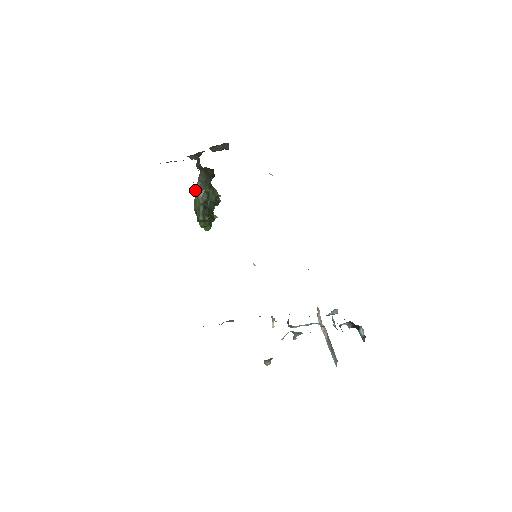
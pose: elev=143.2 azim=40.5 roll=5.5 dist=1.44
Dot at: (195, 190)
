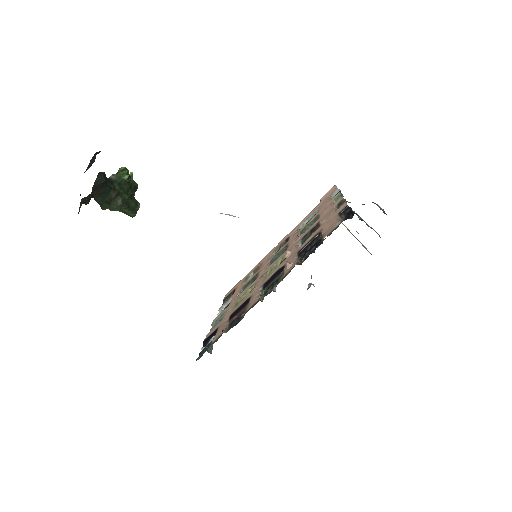
Dot at: (103, 209)
